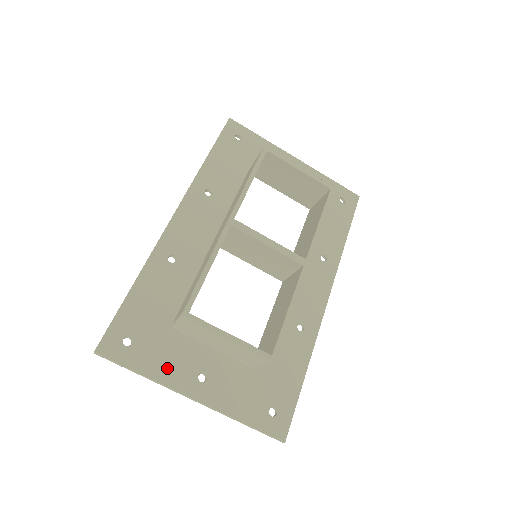
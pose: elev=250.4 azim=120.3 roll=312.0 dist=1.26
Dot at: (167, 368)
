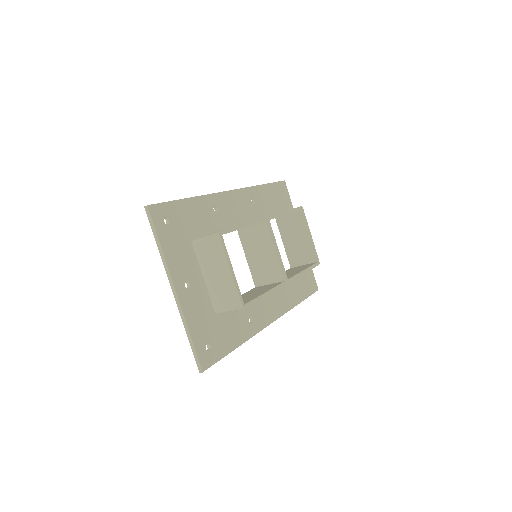
Dot at: (175, 258)
